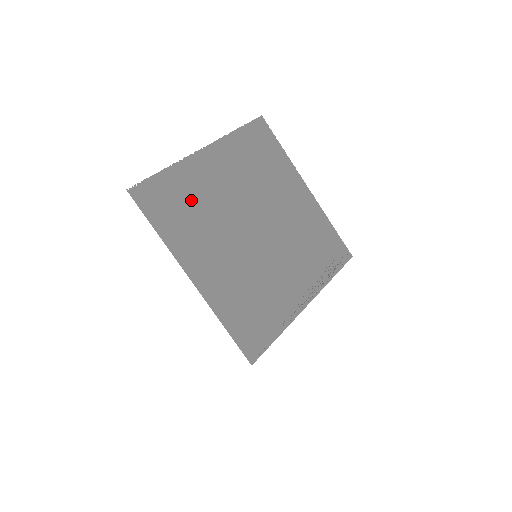
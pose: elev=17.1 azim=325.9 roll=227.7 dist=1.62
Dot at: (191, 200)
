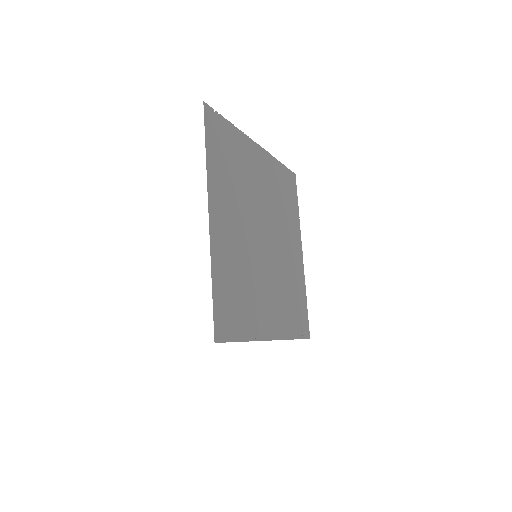
Dot at: (236, 163)
